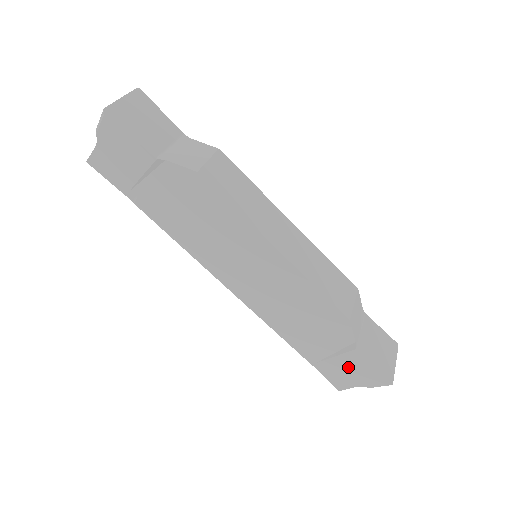
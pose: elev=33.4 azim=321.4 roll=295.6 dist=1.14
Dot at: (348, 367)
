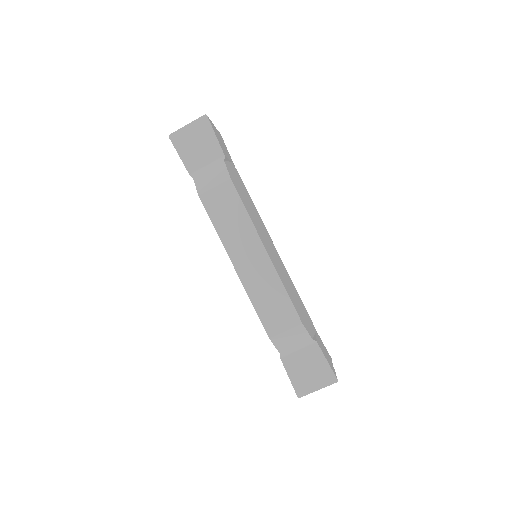
Dot at: occluded
